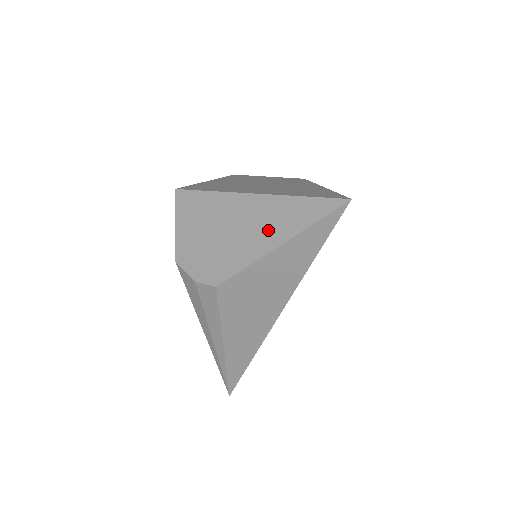
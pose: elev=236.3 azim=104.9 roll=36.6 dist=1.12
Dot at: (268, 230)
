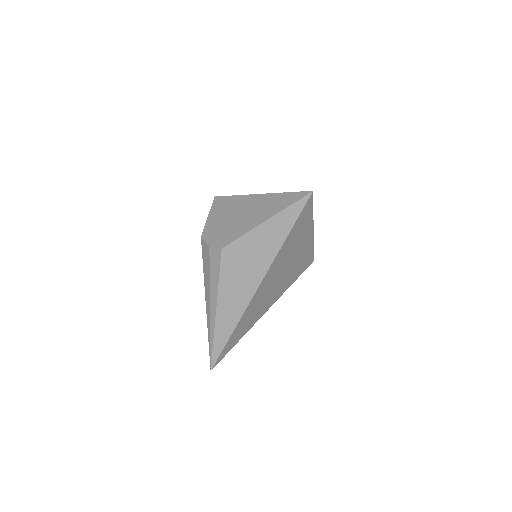
Dot at: (263, 212)
